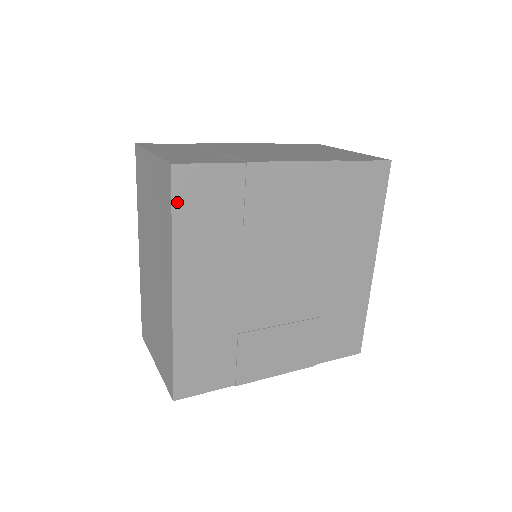
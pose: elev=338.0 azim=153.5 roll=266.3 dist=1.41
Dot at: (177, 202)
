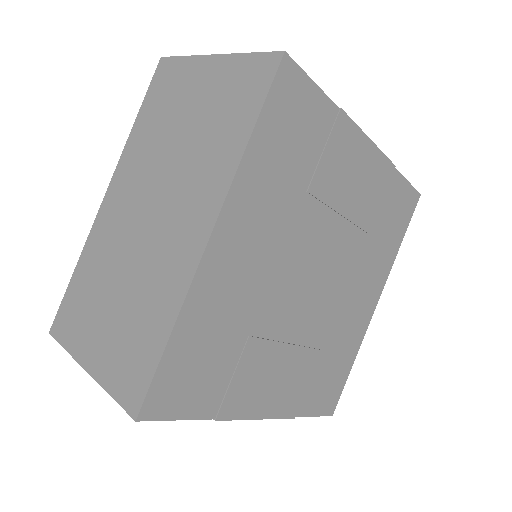
Dot at: (269, 105)
